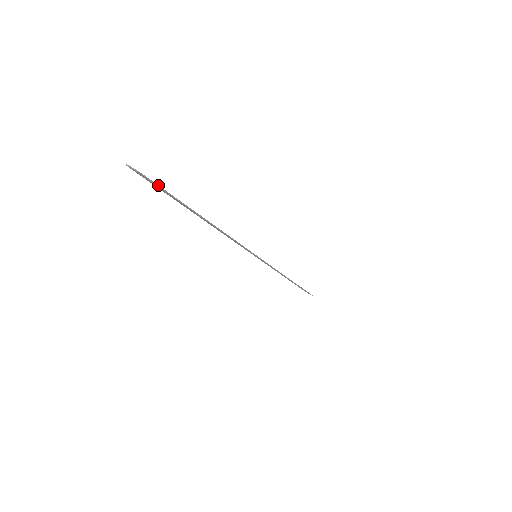
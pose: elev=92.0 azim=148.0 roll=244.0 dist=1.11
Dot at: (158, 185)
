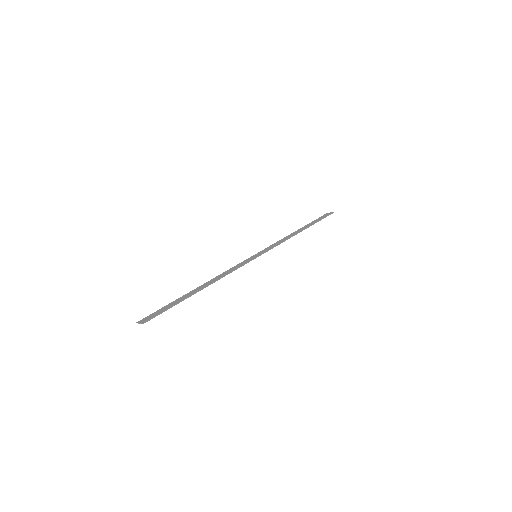
Dot at: (157, 315)
